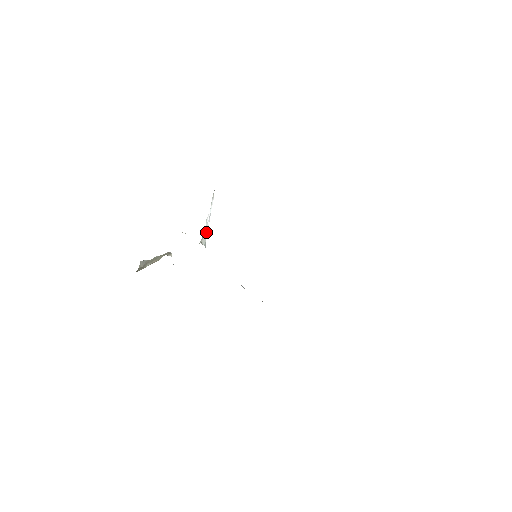
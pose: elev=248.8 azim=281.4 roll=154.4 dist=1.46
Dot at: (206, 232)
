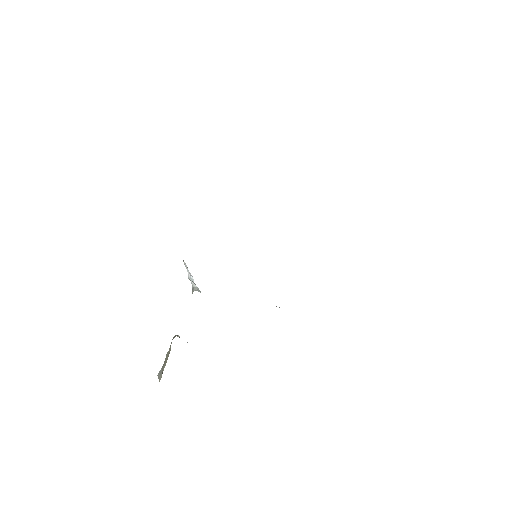
Dot at: (193, 284)
